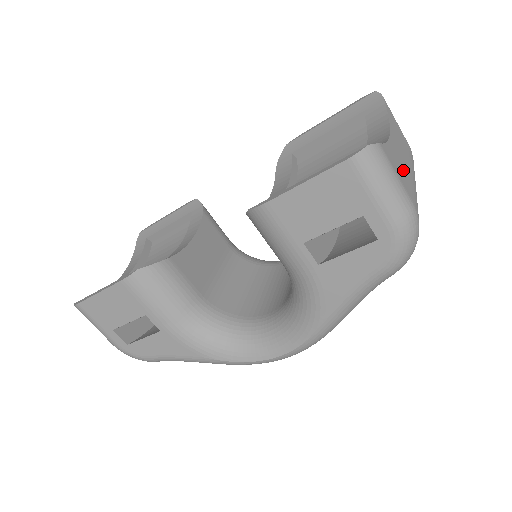
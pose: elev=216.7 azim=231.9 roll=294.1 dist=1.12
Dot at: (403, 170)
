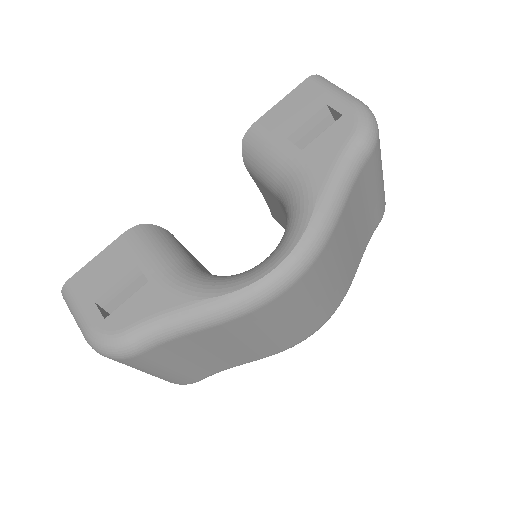
Dot at: occluded
